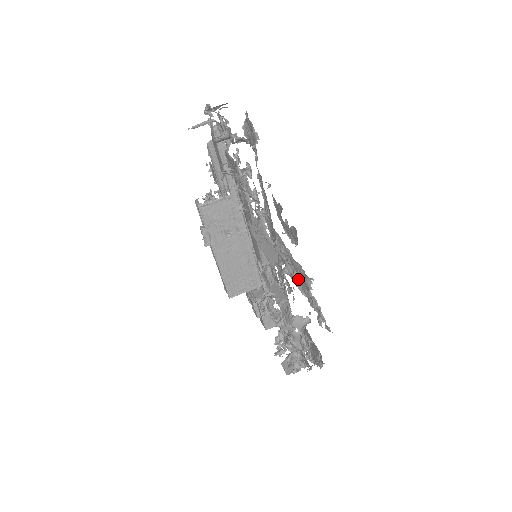
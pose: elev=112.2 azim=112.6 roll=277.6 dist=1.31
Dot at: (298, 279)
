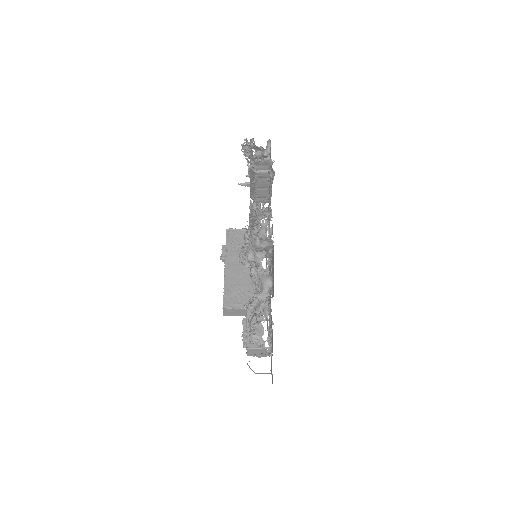
Dot at: (270, 193)
